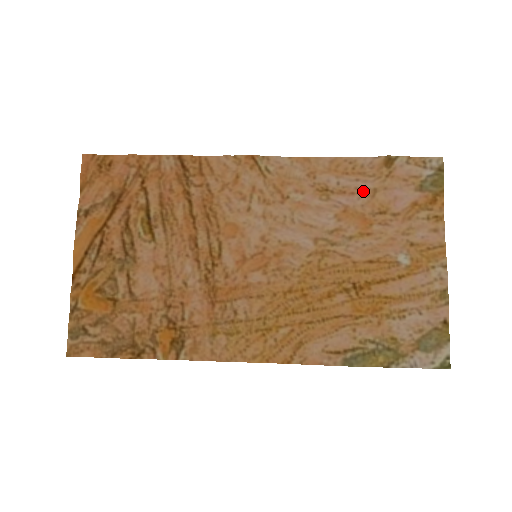
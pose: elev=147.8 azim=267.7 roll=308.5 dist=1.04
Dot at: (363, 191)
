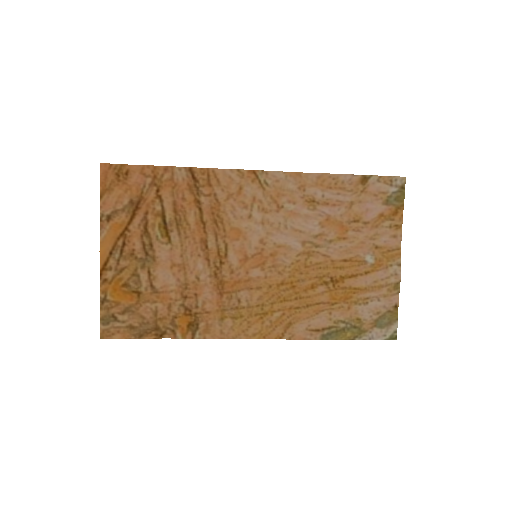
Dot at: (342, 203)
